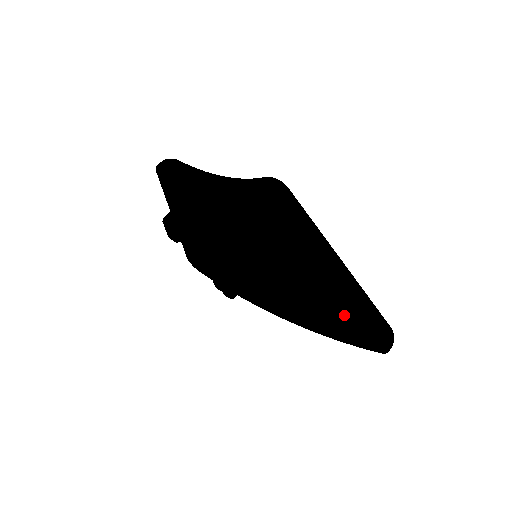
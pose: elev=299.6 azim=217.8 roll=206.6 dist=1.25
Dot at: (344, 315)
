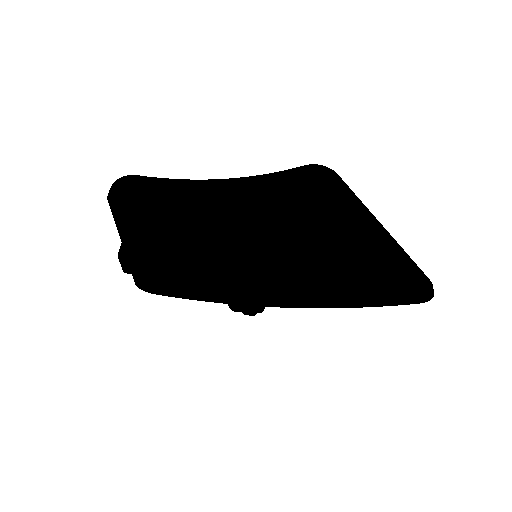
Dot at: (377, 282)
